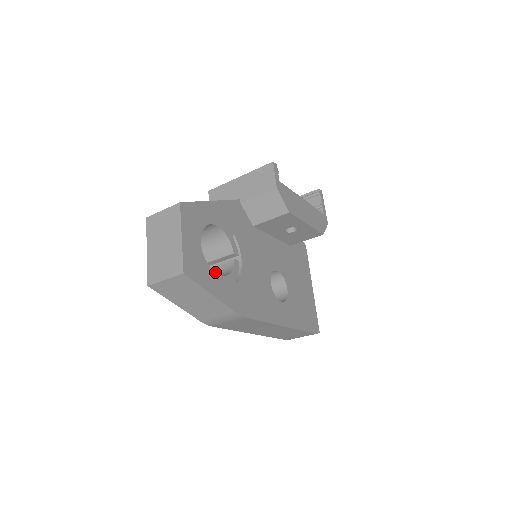
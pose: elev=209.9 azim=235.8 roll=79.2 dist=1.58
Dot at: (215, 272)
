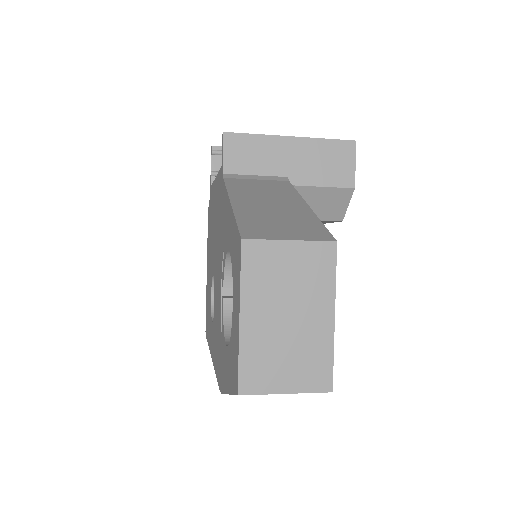
Dot at: occluded
